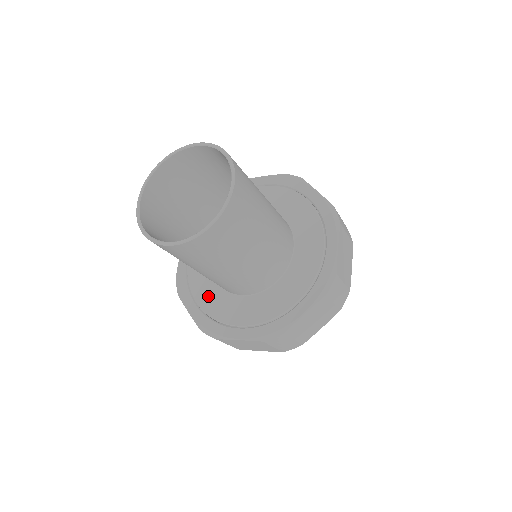
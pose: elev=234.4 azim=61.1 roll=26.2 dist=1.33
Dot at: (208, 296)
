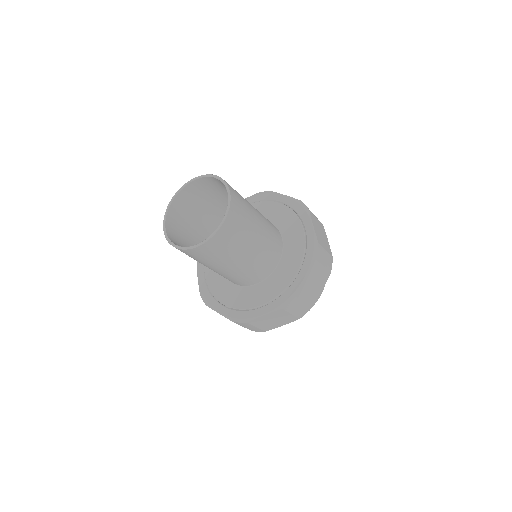
Dot at: (262, 294)
